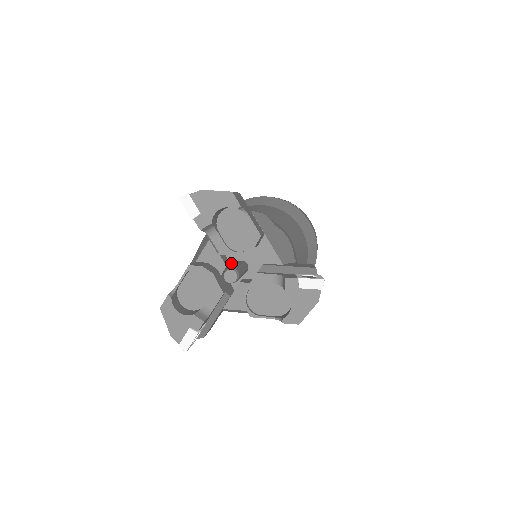
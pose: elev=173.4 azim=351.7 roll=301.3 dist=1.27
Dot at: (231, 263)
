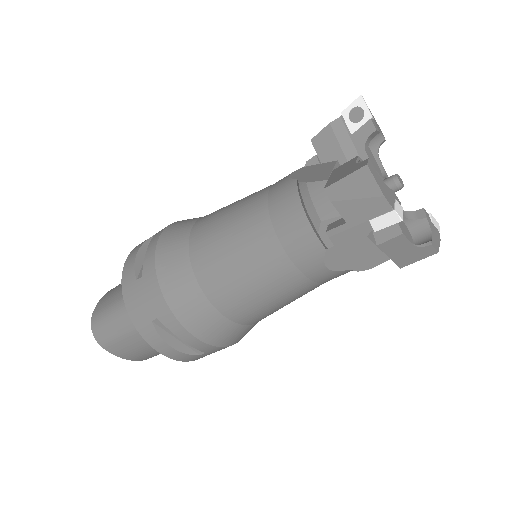
Dot at: occluded
